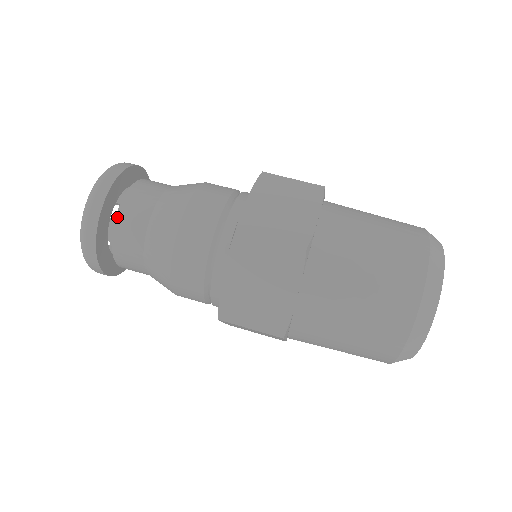
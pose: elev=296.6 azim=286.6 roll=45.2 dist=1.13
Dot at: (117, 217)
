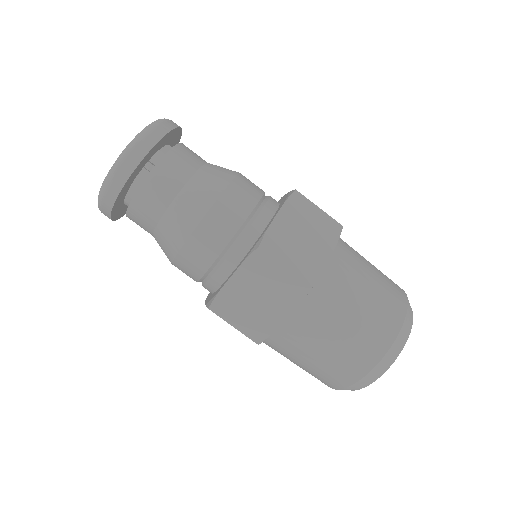
Dot at: (127, 213)
